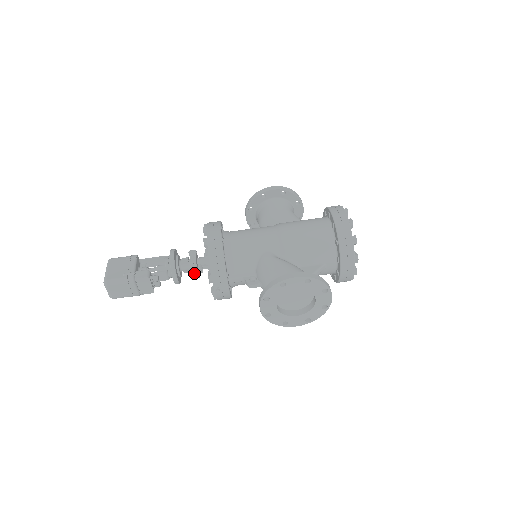
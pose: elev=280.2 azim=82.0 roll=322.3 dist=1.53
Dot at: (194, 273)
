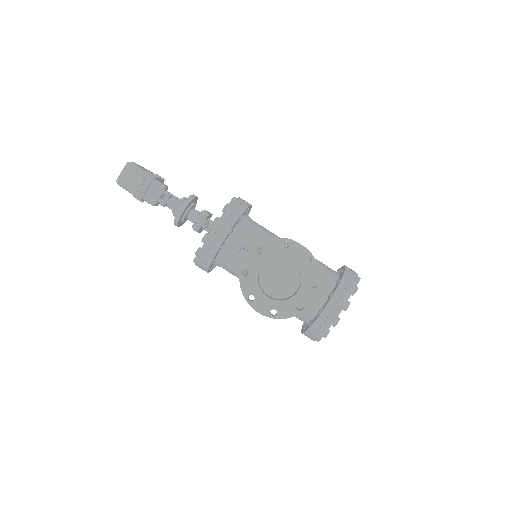
Dot at: (198, 223)
